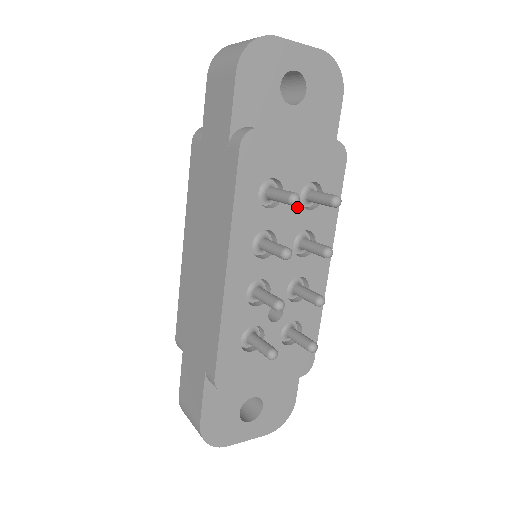
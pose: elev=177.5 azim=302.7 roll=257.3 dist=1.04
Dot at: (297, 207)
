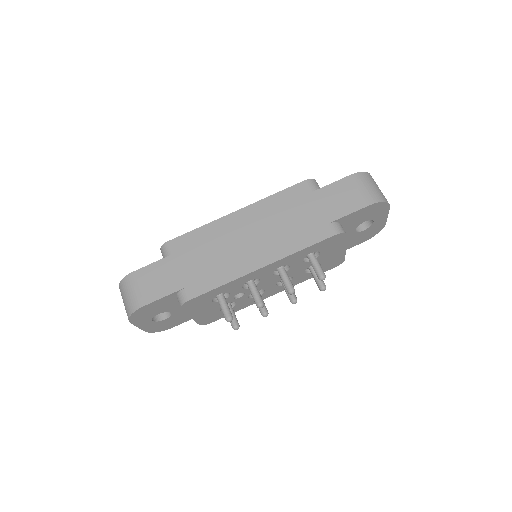
Dot at: (306, 268)
